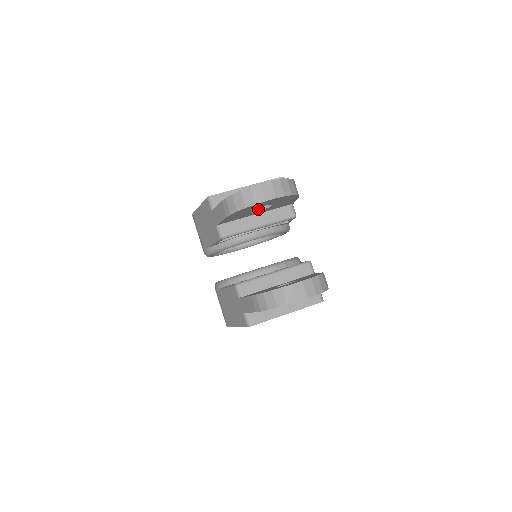
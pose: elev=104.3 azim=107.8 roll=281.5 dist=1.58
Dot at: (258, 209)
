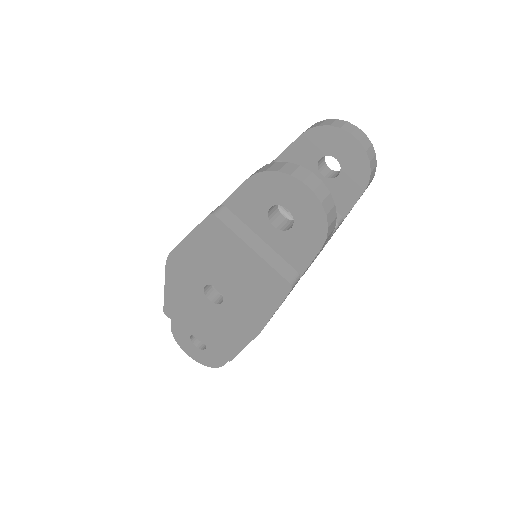
Dot at: (322, 173)
